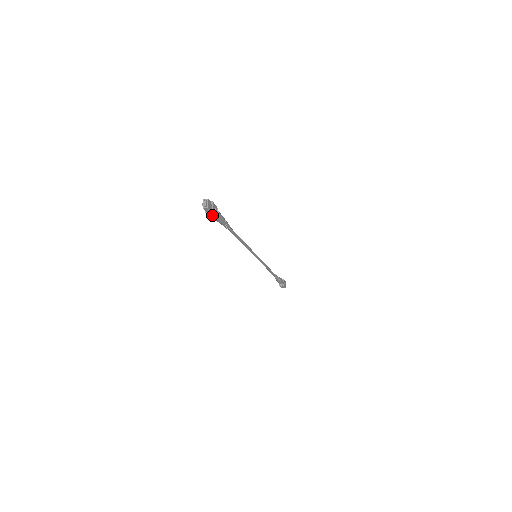
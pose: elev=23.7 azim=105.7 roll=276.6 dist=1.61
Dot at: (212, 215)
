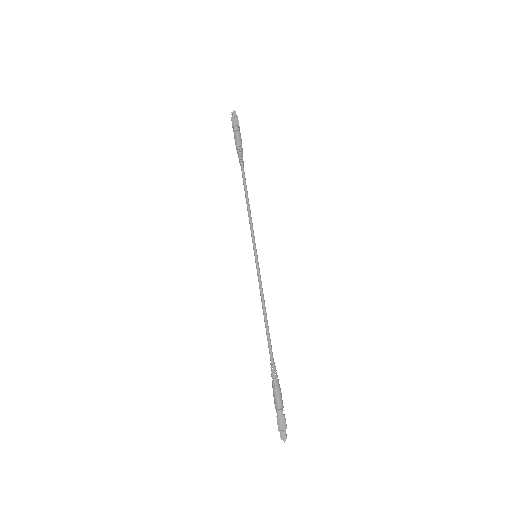
Dot at: (236, 121)
